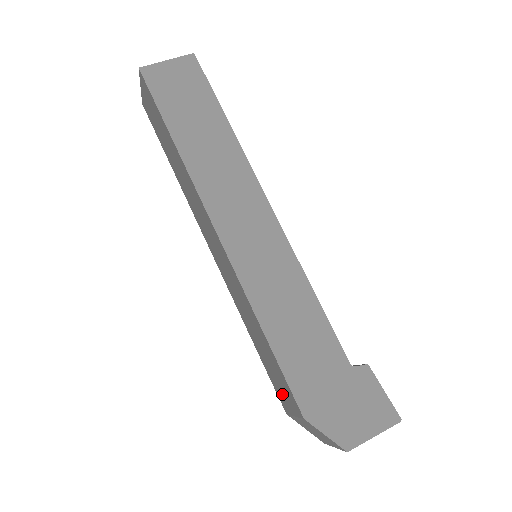
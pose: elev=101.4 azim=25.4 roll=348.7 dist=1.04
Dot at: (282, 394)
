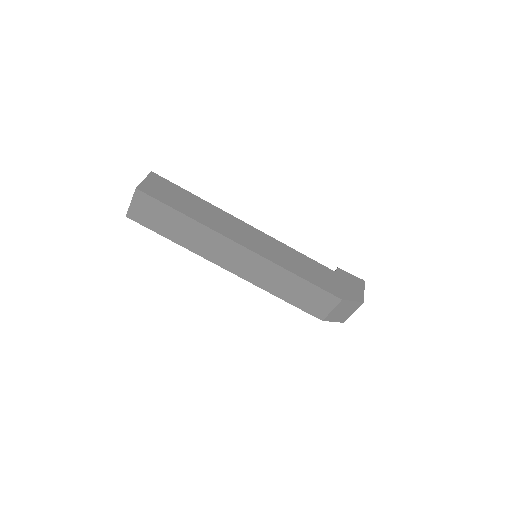
Dot at: (318, 307)
